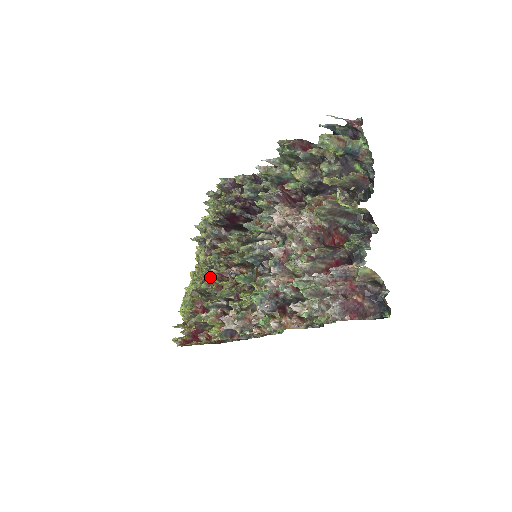
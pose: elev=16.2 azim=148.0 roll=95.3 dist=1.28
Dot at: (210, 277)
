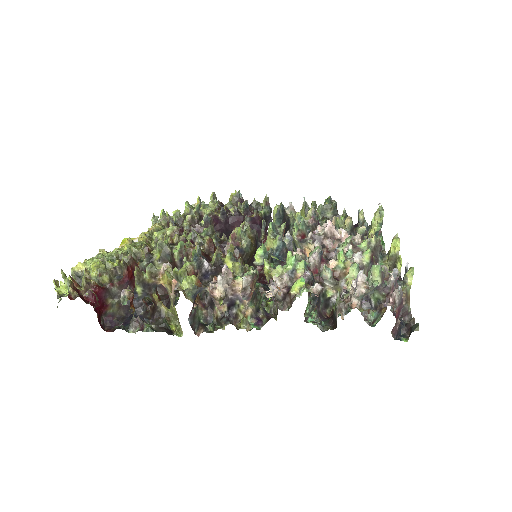
Dot at: (190, 243)
